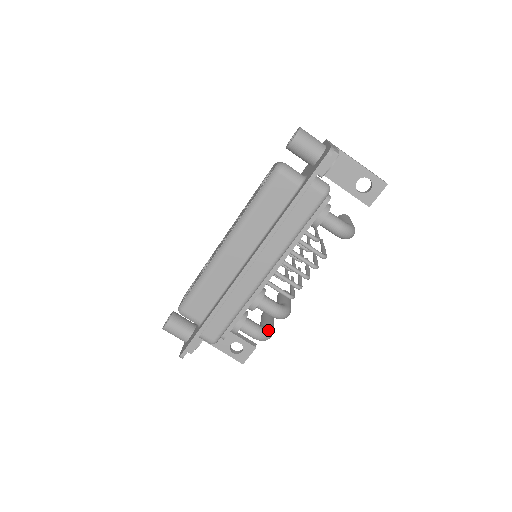
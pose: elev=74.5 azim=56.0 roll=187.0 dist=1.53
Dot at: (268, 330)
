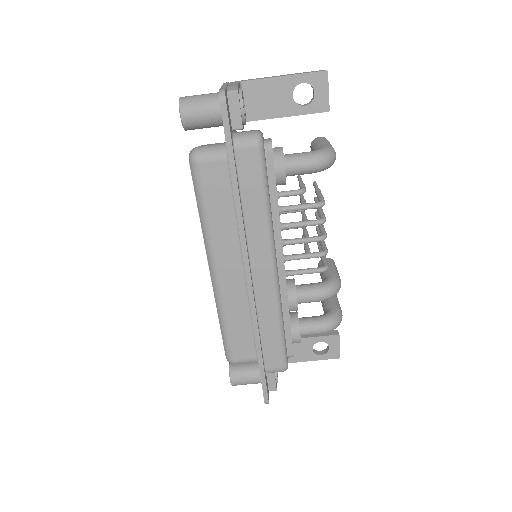
Dot at: (332, 314)
